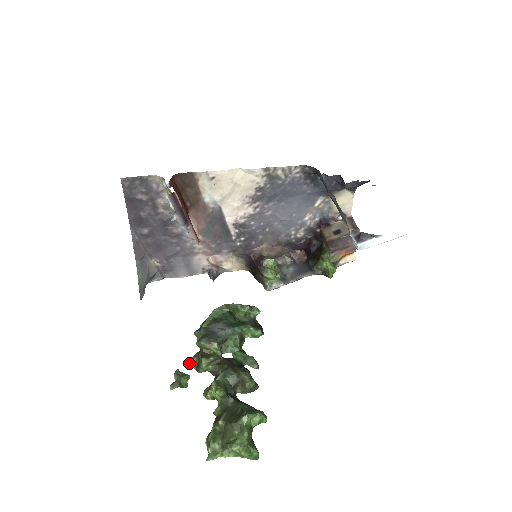
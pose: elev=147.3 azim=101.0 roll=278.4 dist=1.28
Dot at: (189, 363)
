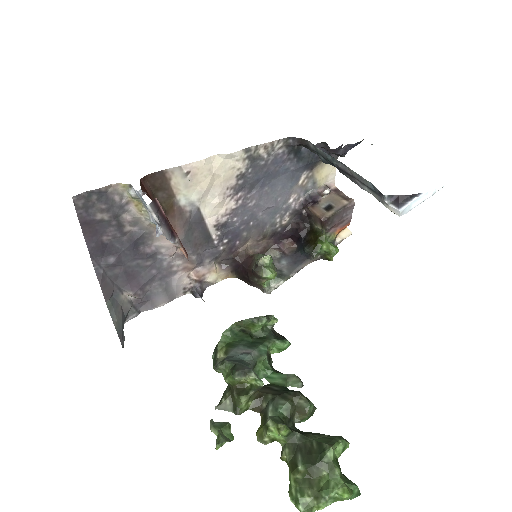
Dot at: (222, 407)
